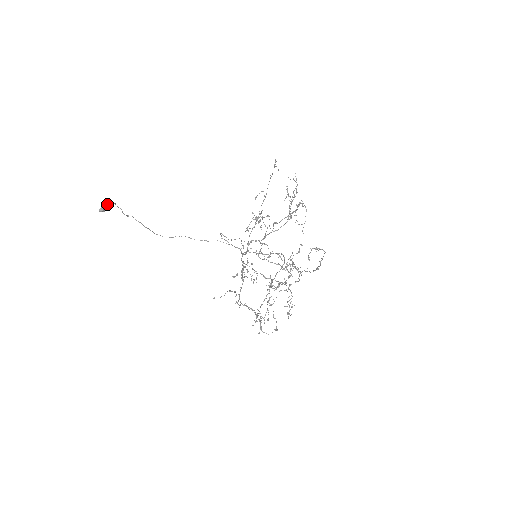
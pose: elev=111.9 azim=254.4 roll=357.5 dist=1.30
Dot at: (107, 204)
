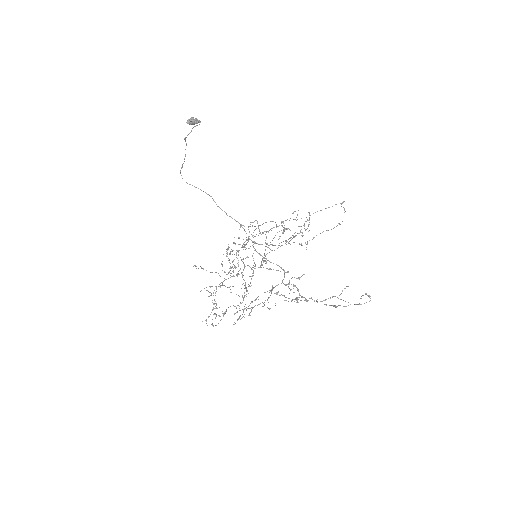
Dot at: occluded
